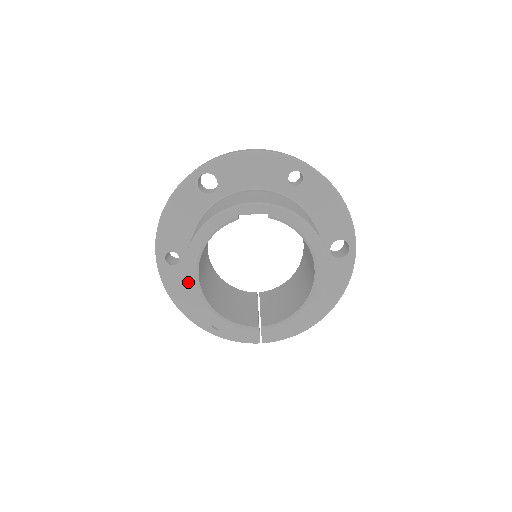
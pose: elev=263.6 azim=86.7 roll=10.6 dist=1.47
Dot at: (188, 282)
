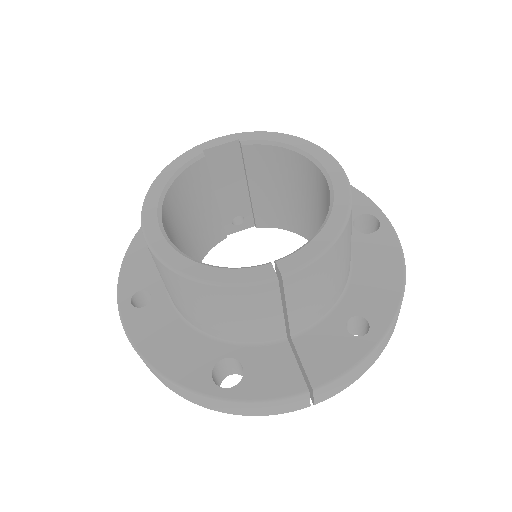
Dot at: (147, 232)
